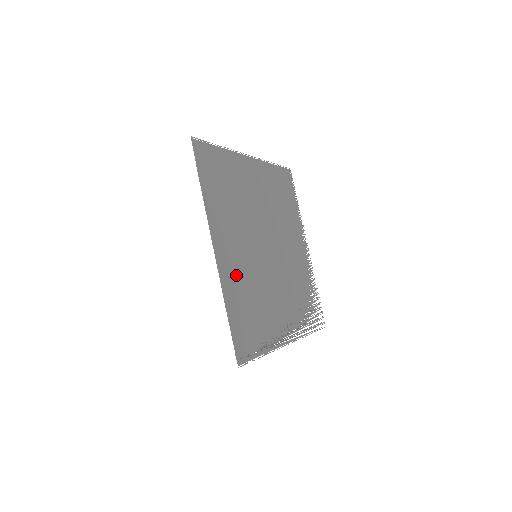
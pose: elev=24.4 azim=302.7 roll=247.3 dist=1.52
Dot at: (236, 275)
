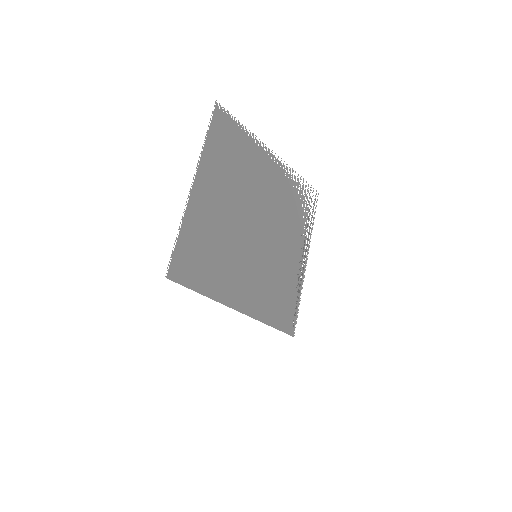
Dot at: (258, 297)
